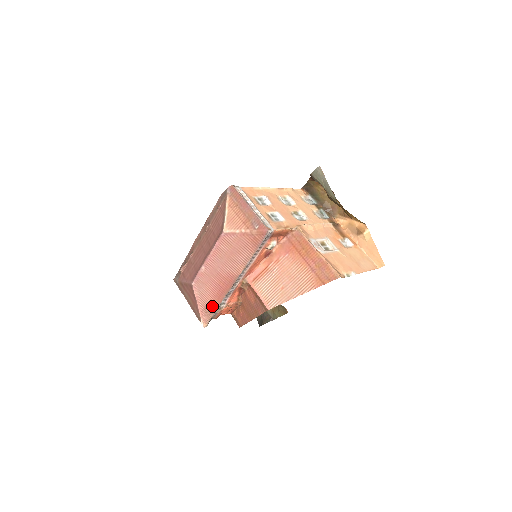
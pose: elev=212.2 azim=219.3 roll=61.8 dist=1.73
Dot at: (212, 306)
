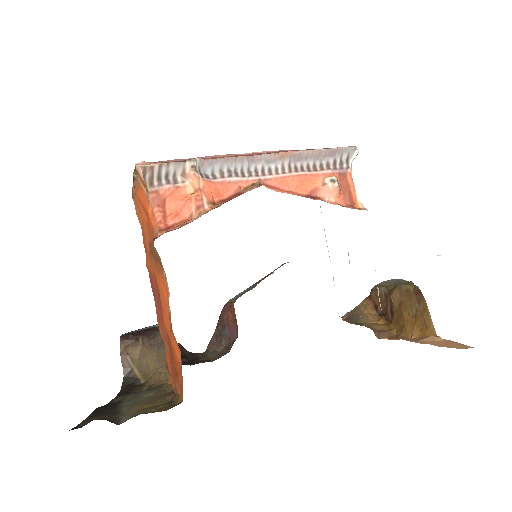
Dot at: (188, 159)
